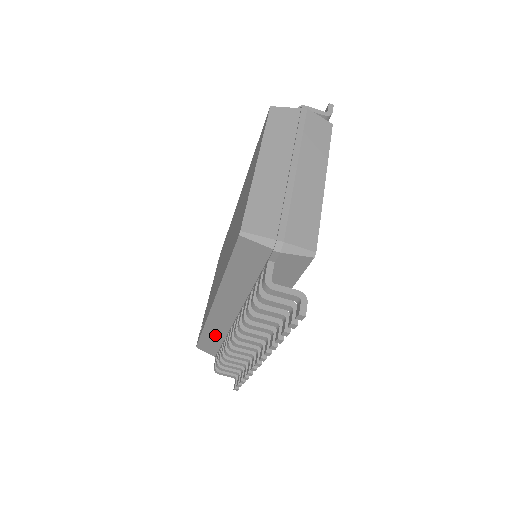
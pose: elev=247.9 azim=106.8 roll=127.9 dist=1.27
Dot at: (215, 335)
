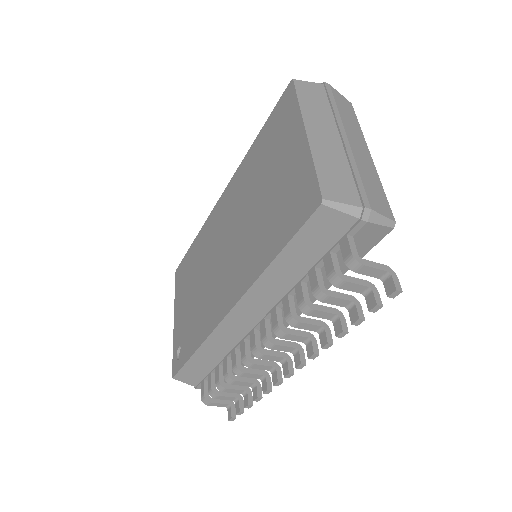
Dot at: (212, 355)
